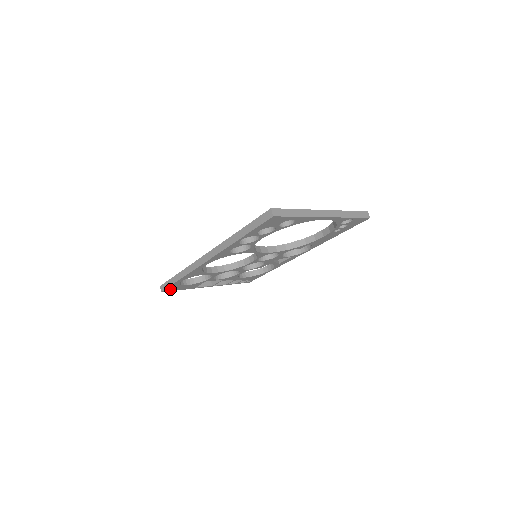
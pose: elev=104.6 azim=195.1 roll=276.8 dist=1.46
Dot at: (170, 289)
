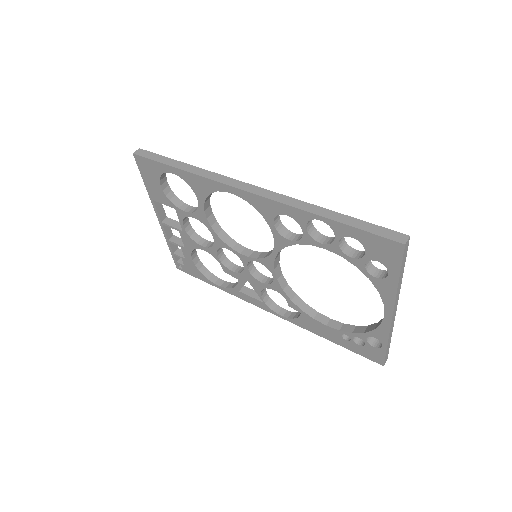
Dot at: (144, 164)
